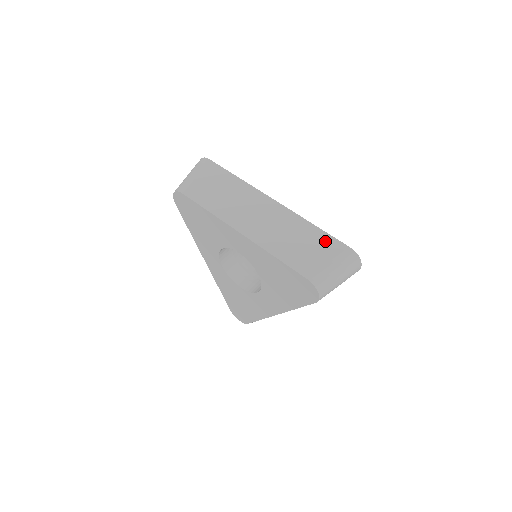
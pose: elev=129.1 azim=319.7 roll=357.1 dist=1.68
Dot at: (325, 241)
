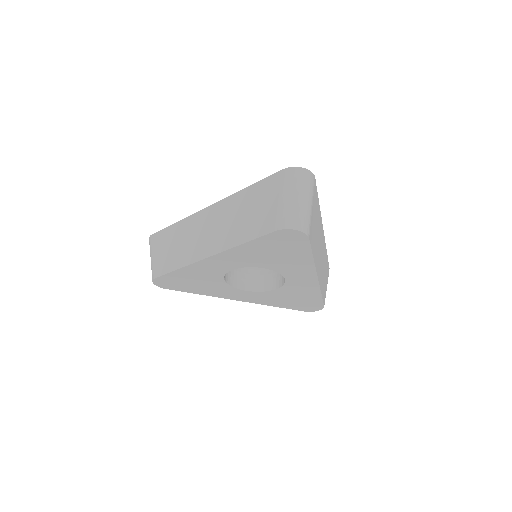
Dot at: (263, 189)
